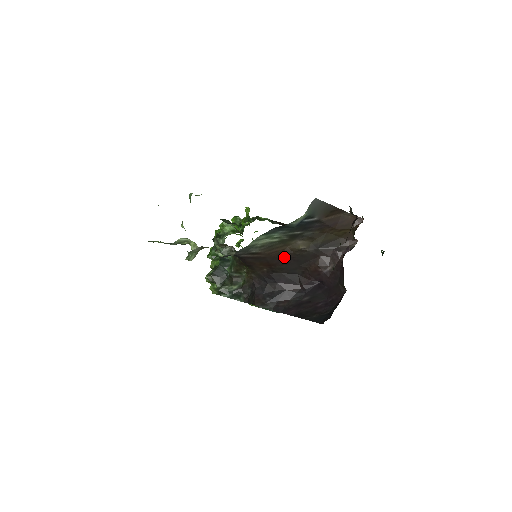
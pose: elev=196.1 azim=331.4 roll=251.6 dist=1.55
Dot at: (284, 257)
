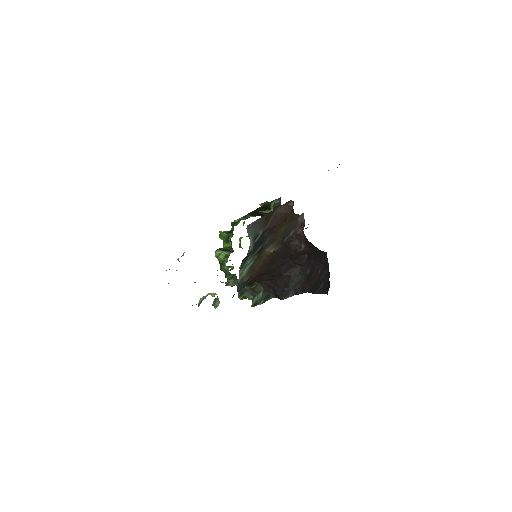
Dot at: (268, 263)
